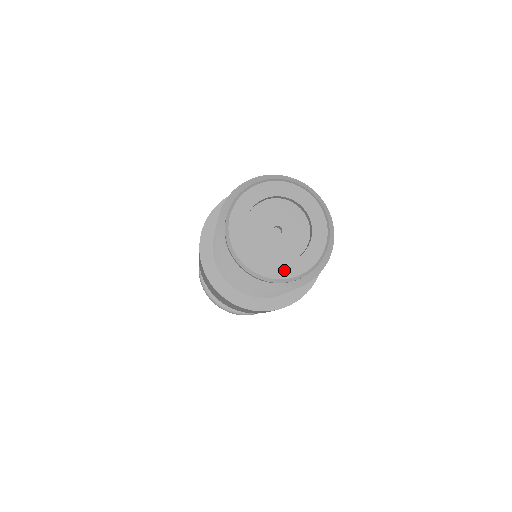
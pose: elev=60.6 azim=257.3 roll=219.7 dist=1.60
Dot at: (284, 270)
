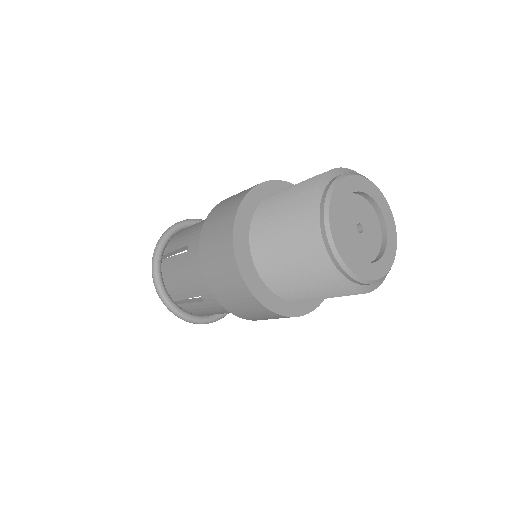
Dot at: (371, 271)
